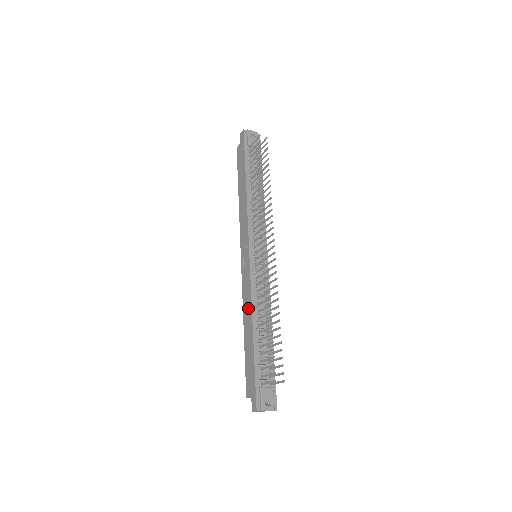
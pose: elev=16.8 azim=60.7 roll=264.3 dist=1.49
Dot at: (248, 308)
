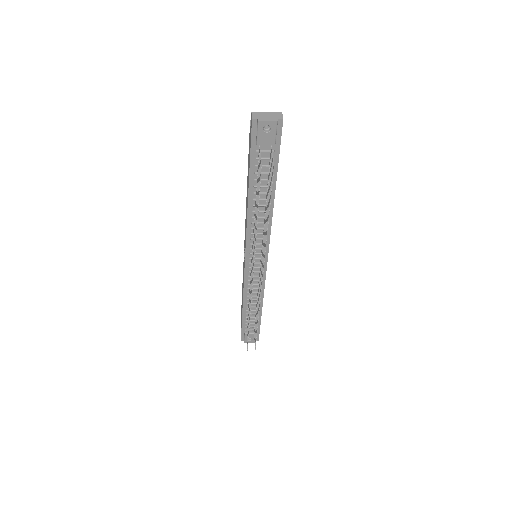
Dot at: occluded
